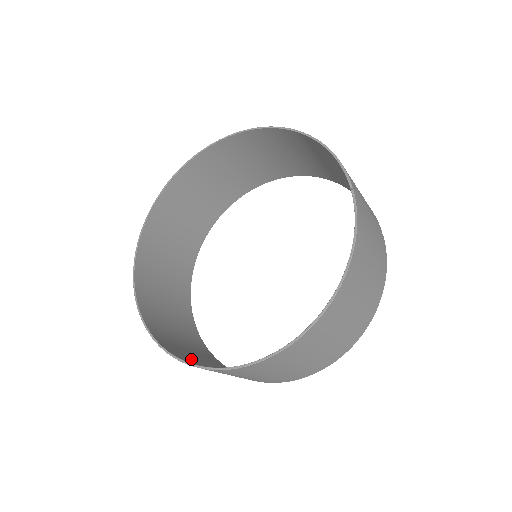
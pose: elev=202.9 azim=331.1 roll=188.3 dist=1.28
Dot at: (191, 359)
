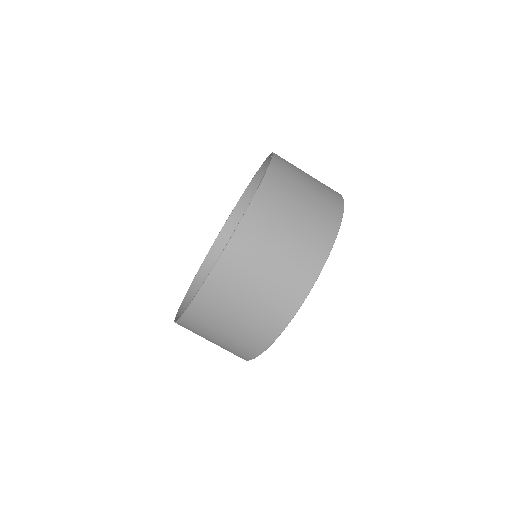
Dot at: (215, 311)
